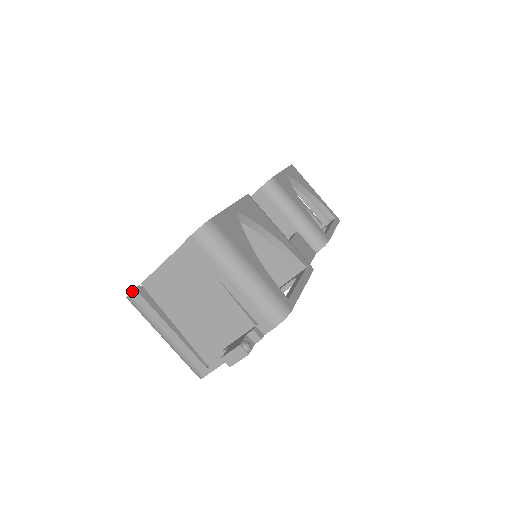
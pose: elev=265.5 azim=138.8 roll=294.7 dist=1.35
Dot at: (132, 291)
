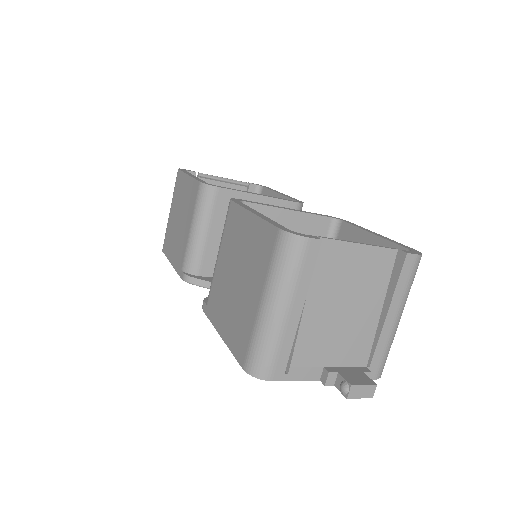
Dot at: (316, 239)
